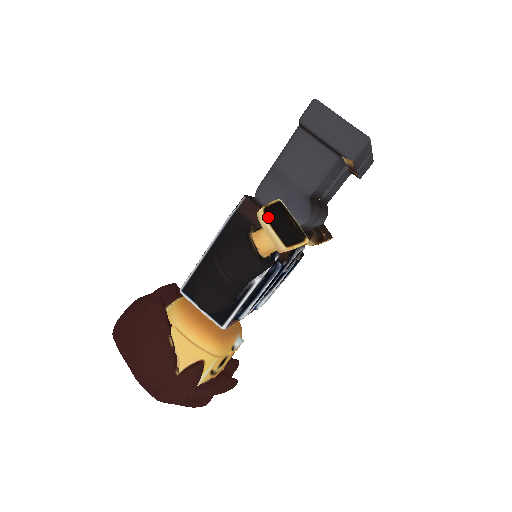
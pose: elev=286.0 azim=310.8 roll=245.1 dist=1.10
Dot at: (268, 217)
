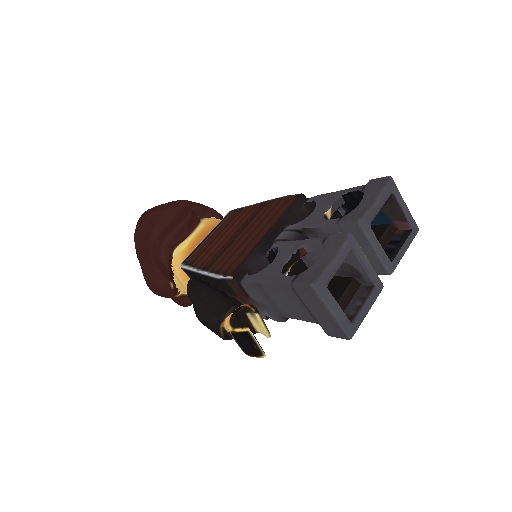
Dot at: (234, 337)
